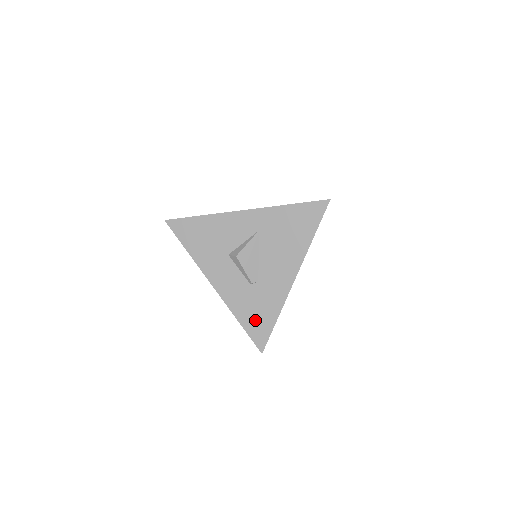
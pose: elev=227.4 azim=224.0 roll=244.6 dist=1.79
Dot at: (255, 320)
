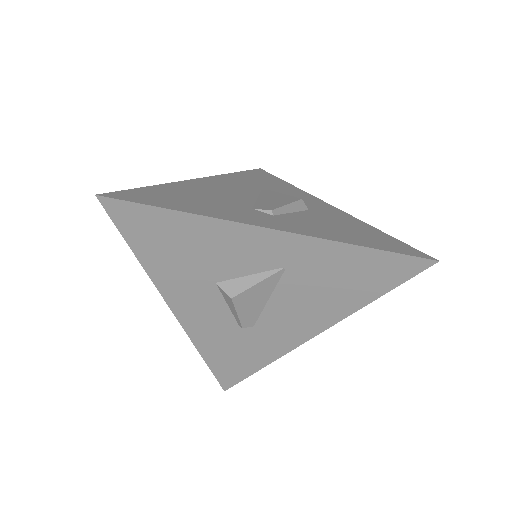
Dot at: (229, 362)
